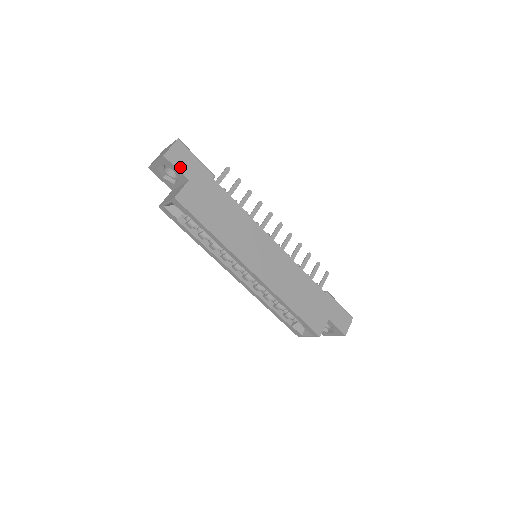
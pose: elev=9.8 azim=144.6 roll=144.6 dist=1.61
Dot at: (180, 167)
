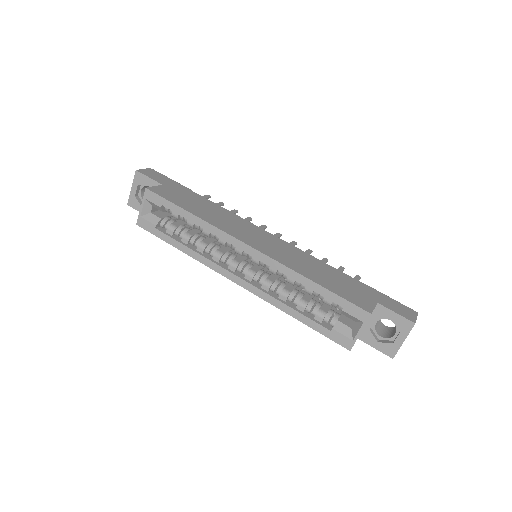
Dot at: (153, 178)
